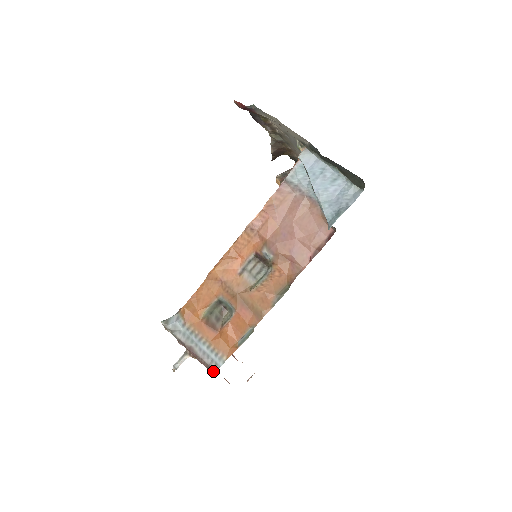
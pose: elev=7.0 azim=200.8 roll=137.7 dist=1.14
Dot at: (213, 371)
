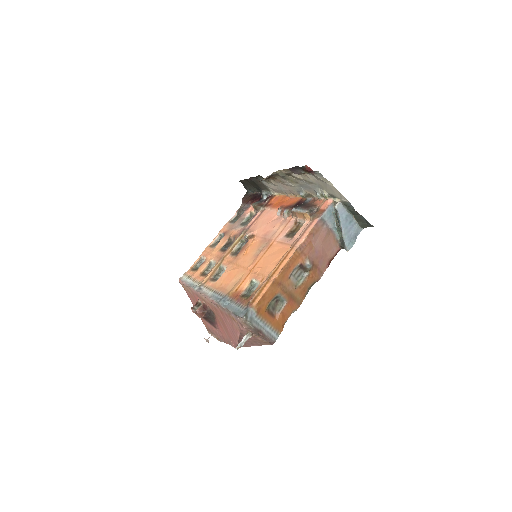
Dot at: (273, 343)
